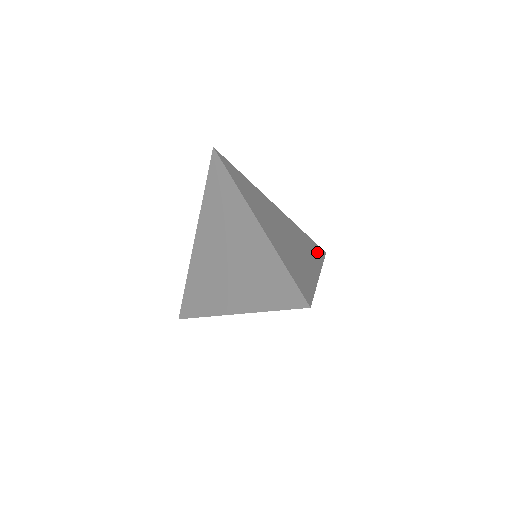
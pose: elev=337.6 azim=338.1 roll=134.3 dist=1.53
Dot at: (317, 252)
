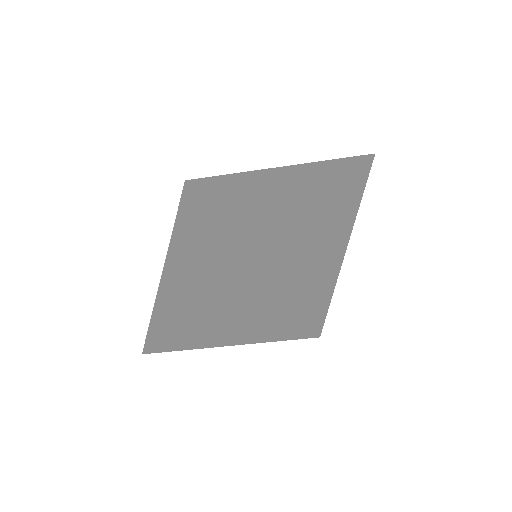
Dot at: (303, 329)
